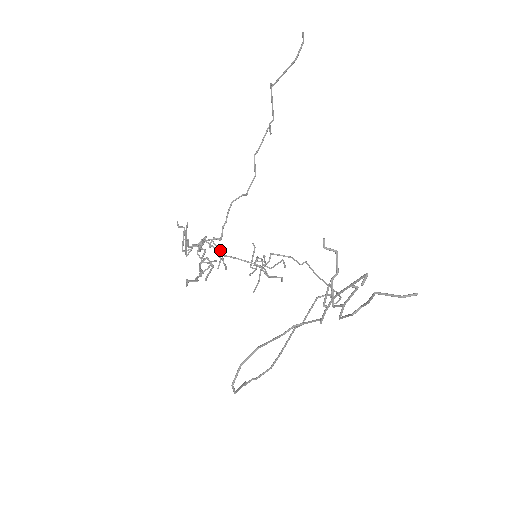
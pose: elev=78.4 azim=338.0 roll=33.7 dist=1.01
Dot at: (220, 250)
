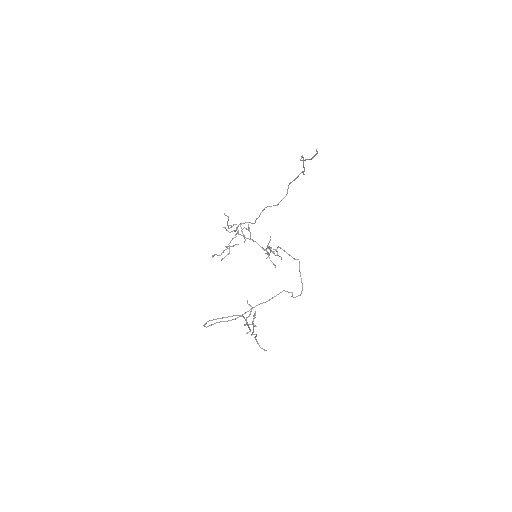
Dot at: (250, 232)
